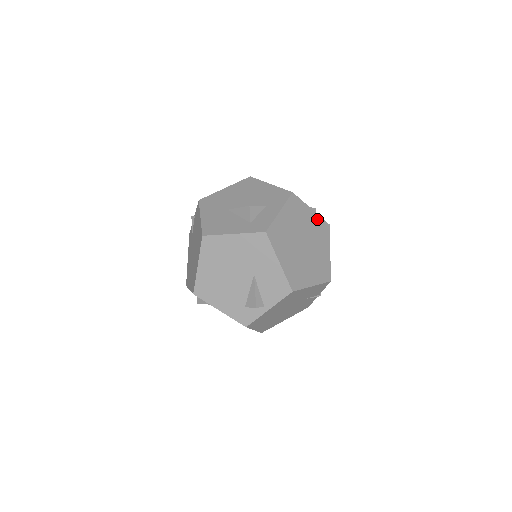
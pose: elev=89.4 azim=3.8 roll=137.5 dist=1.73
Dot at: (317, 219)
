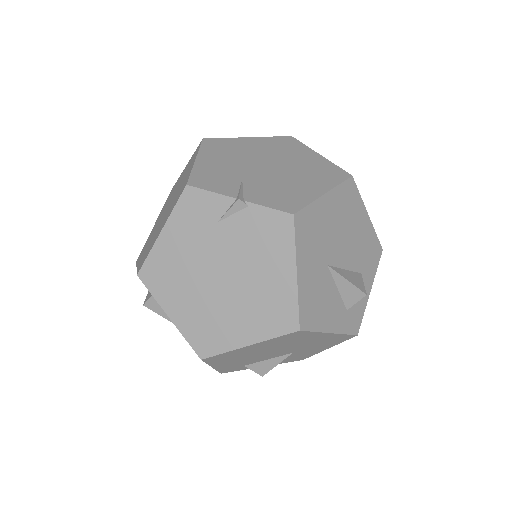
Dot at: occluded
